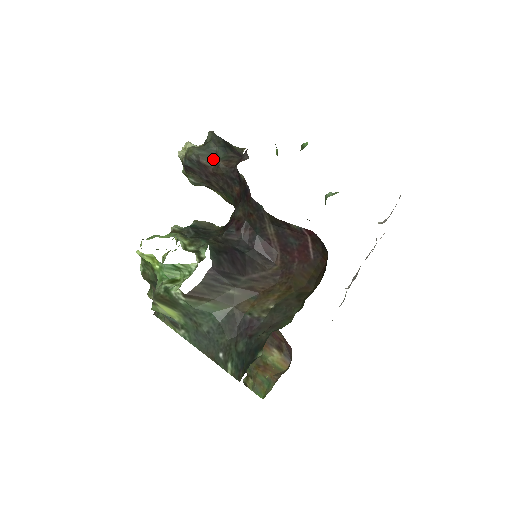
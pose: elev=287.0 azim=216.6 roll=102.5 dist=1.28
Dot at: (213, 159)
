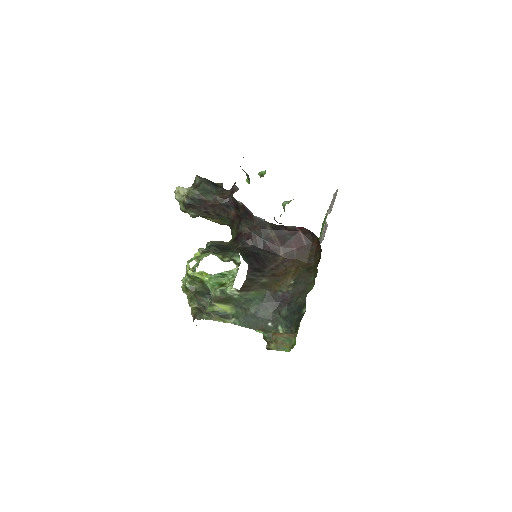
Dot at: (210, 195)
